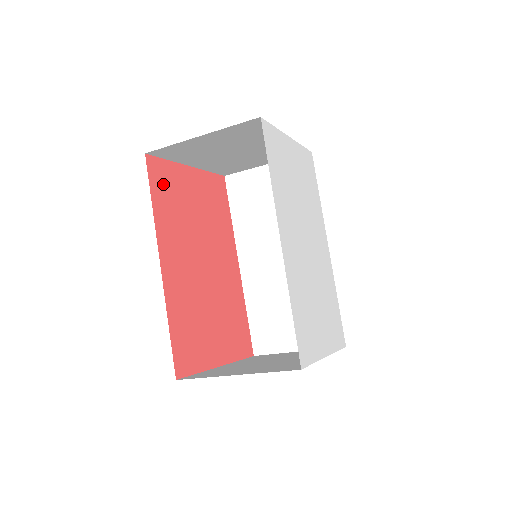
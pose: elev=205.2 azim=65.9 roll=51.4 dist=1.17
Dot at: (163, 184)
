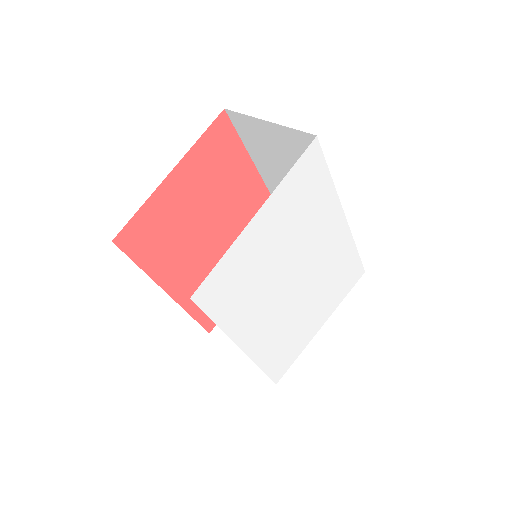
Dot at: (144, 238)
